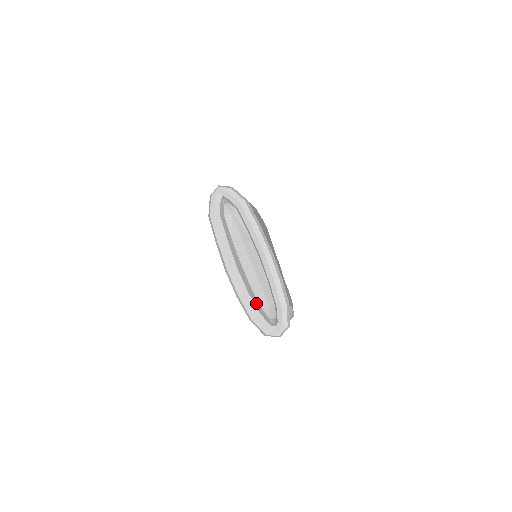
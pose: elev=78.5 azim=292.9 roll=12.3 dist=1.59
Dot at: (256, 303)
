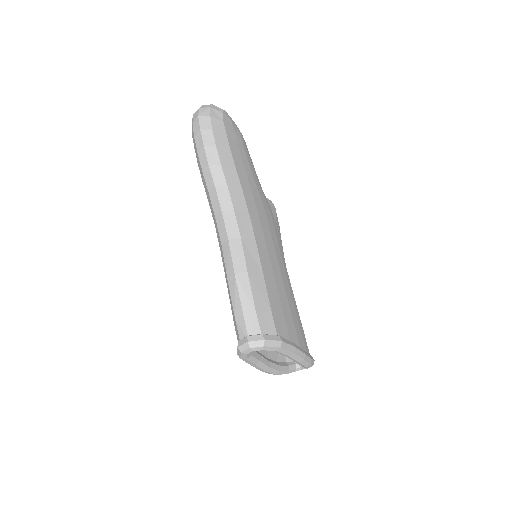
Dot at: (285, 367)
